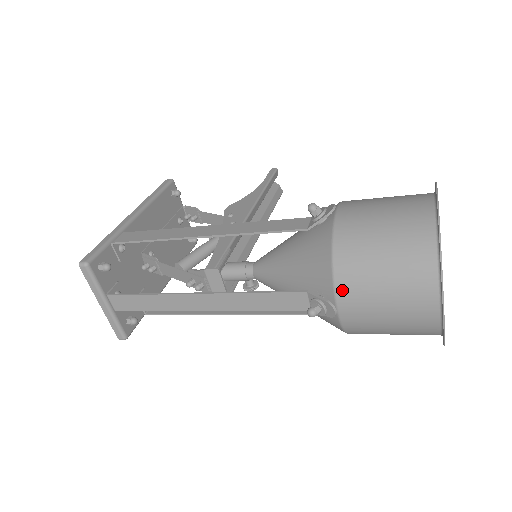
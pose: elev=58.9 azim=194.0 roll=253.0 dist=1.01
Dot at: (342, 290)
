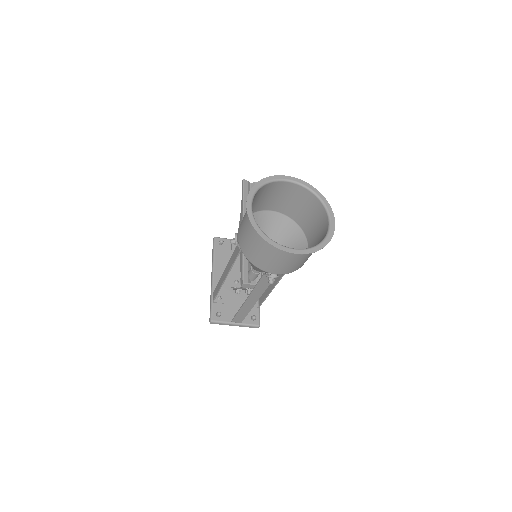
Dot at: (265, 269)
